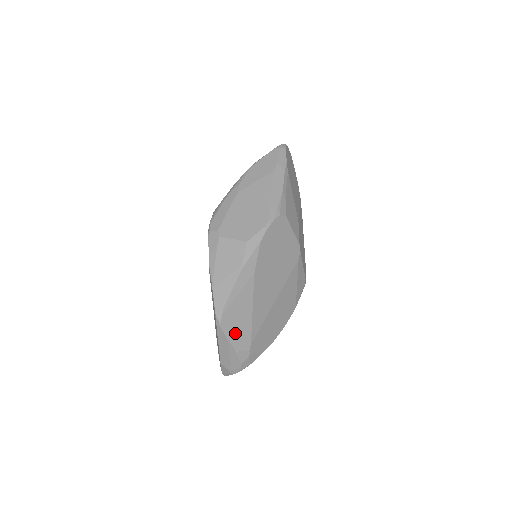
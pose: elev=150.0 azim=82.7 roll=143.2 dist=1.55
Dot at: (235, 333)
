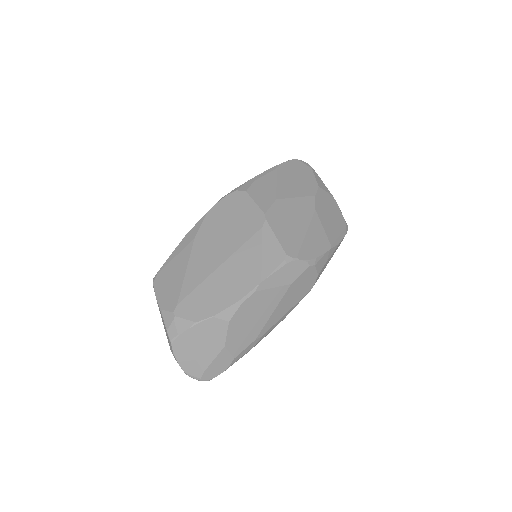
Dot at: (164, 293)
